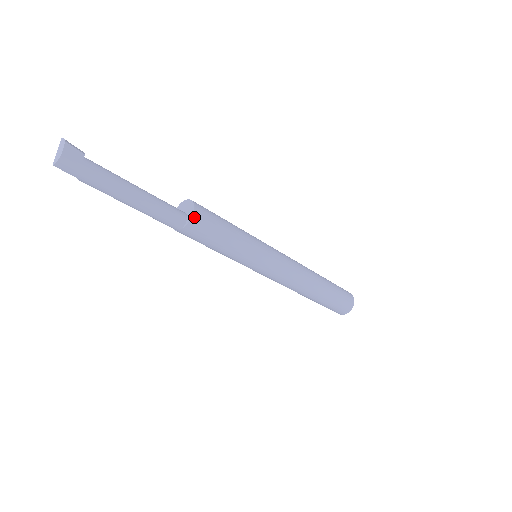
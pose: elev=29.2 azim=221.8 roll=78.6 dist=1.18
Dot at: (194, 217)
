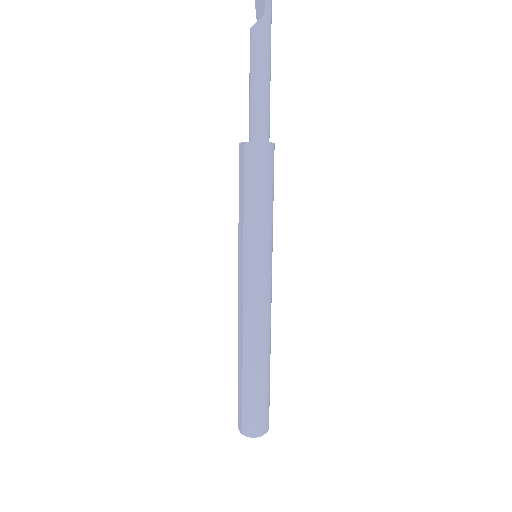
Dot at: (274, 146)
